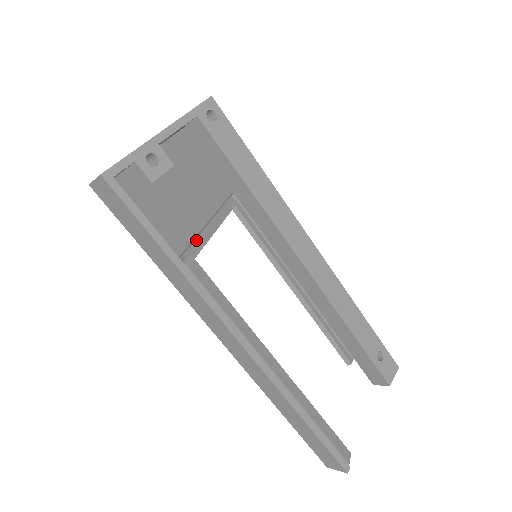
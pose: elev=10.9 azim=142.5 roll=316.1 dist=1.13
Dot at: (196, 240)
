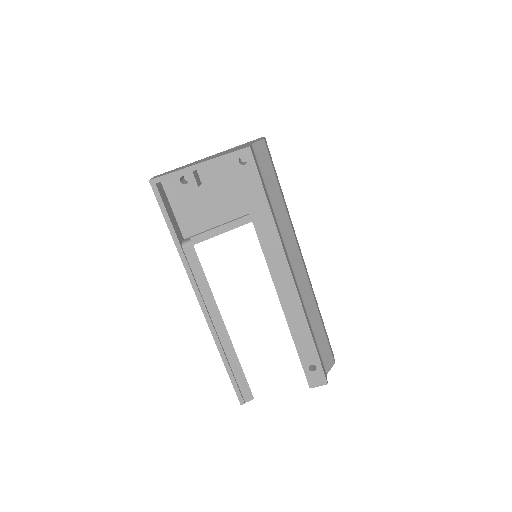
Dot at: (213, 229)
